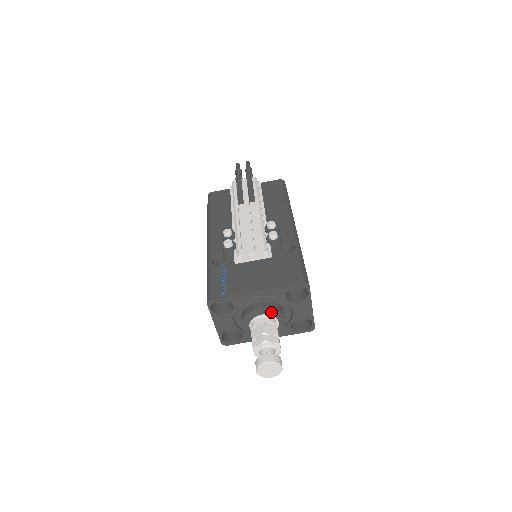
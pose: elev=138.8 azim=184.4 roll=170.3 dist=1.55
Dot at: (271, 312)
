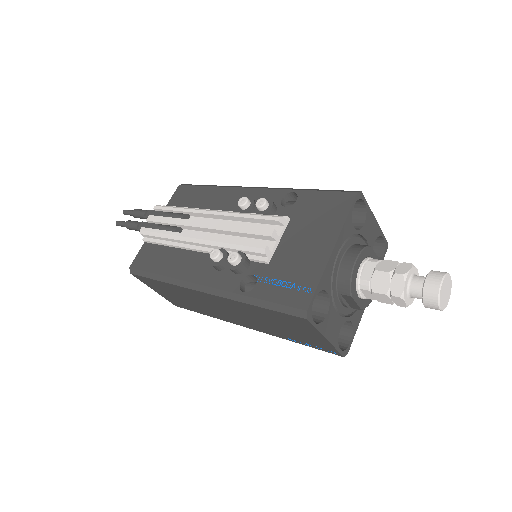
Dot at: (363, 255)
